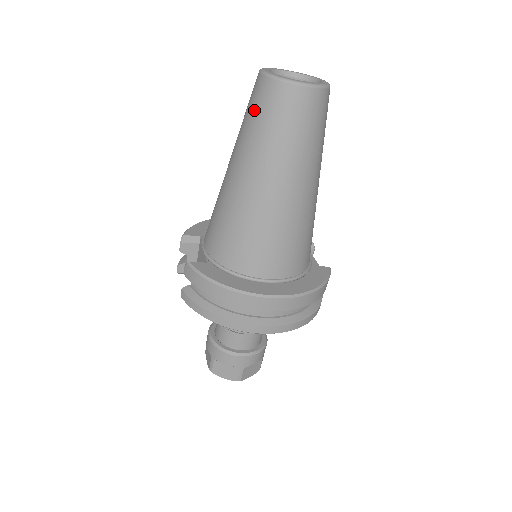
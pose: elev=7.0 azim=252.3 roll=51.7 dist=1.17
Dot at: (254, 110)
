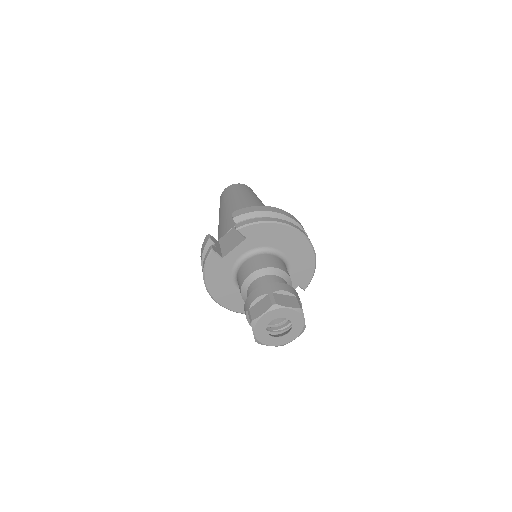
Dot at: (232, 190)
